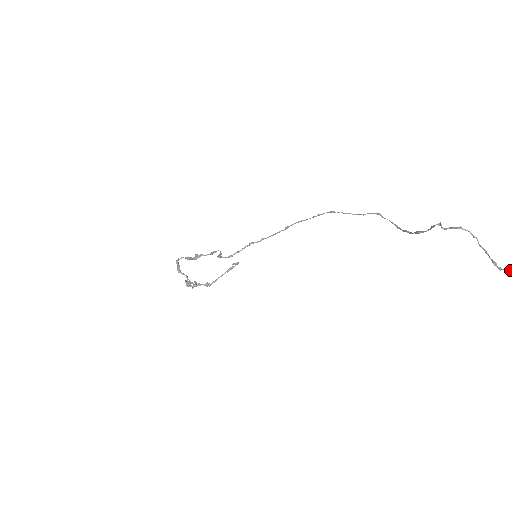
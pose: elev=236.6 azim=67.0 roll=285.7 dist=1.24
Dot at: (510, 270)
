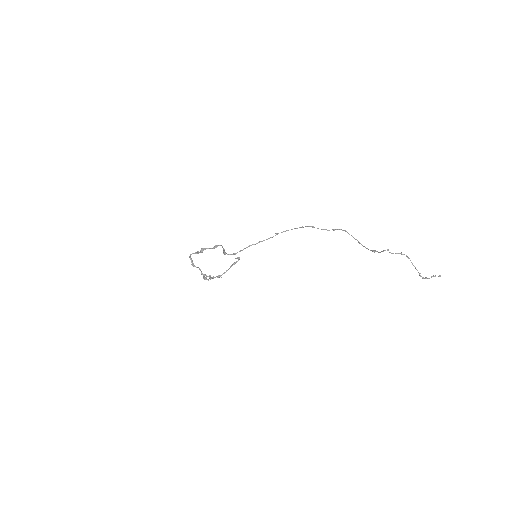
Dot at: occluded
